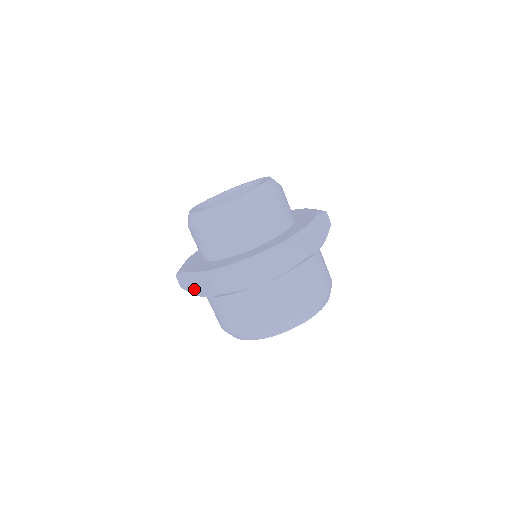
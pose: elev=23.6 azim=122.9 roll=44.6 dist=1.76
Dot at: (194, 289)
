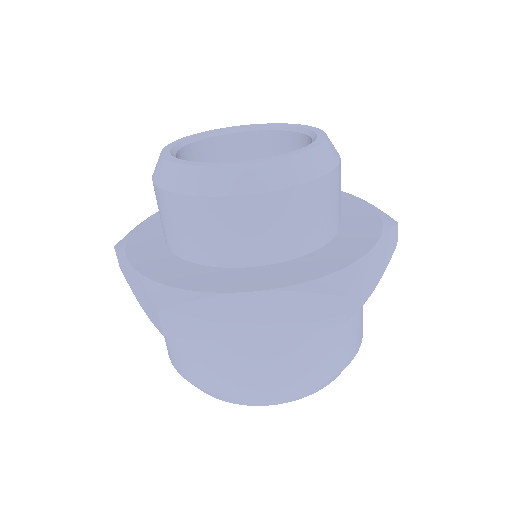
Dot at: (134, 288)
